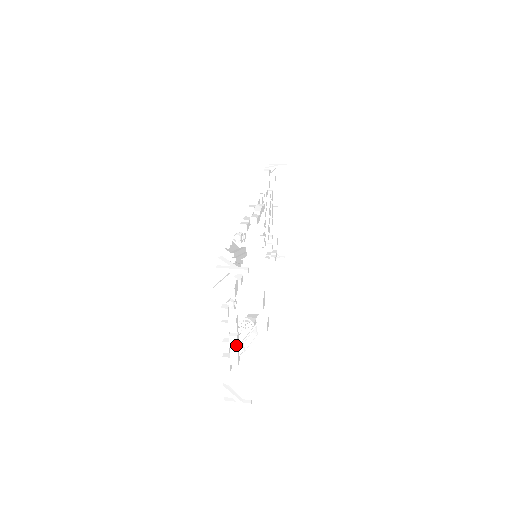
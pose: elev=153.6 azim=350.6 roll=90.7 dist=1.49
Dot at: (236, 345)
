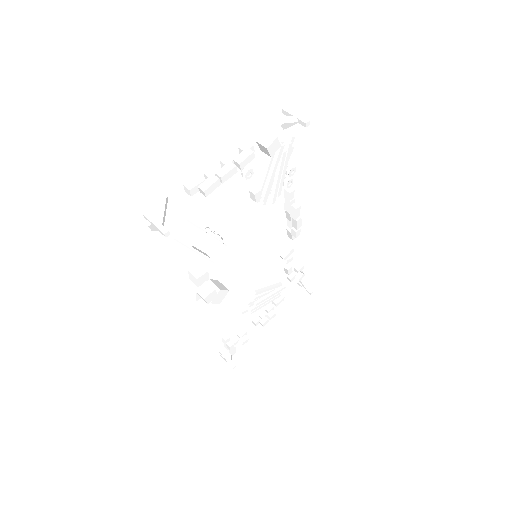
Dot at: (226, 172)
